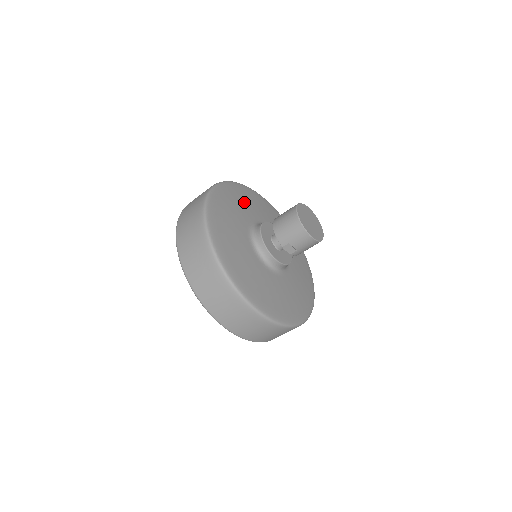
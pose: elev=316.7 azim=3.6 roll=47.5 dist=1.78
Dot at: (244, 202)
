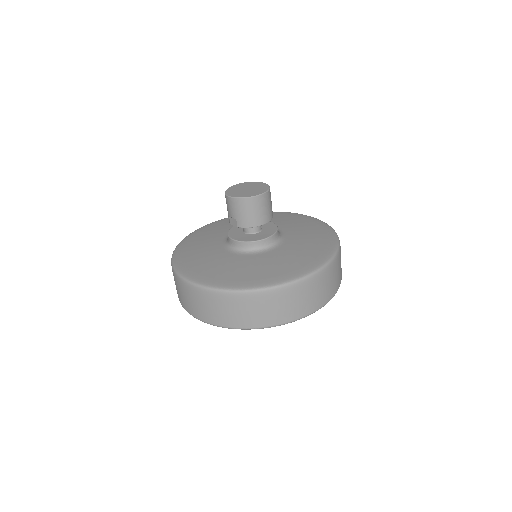
Dot at: occluded
